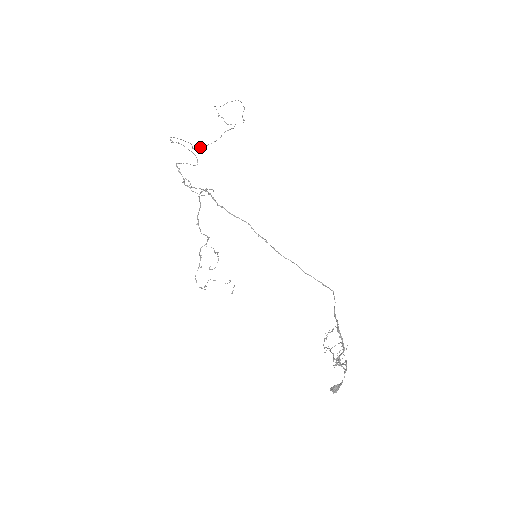
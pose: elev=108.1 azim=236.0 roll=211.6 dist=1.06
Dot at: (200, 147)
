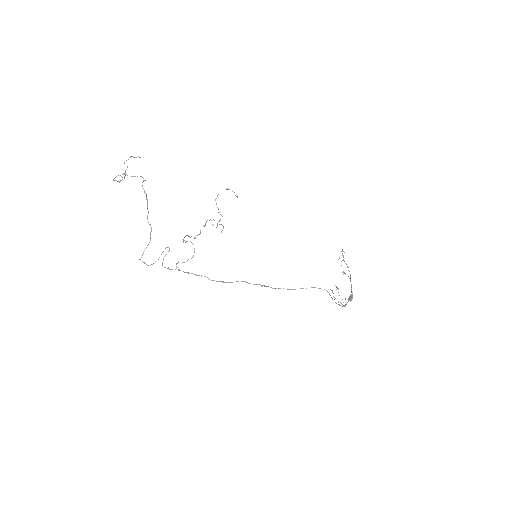
Dot at: occluded
